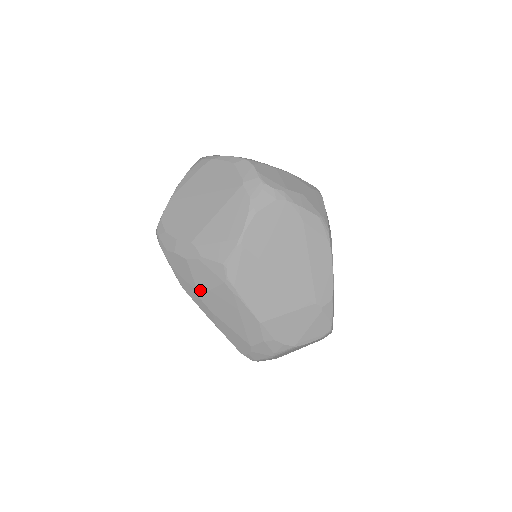
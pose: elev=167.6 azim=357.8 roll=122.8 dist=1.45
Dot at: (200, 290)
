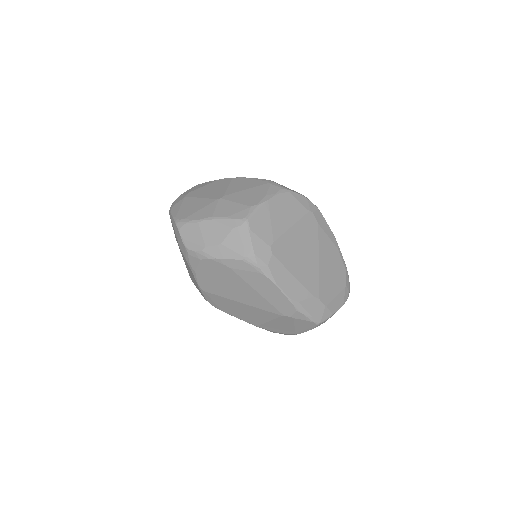
Dot at: occluded
